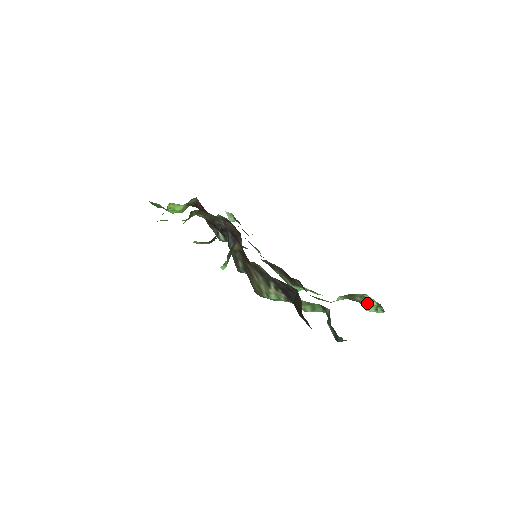
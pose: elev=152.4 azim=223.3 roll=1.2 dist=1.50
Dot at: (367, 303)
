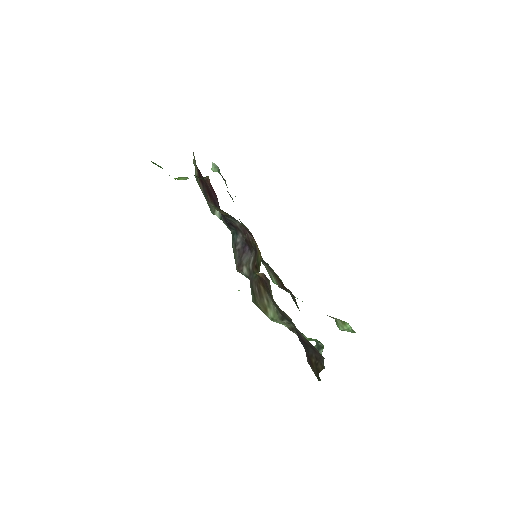
Dot at: (344, 327)
